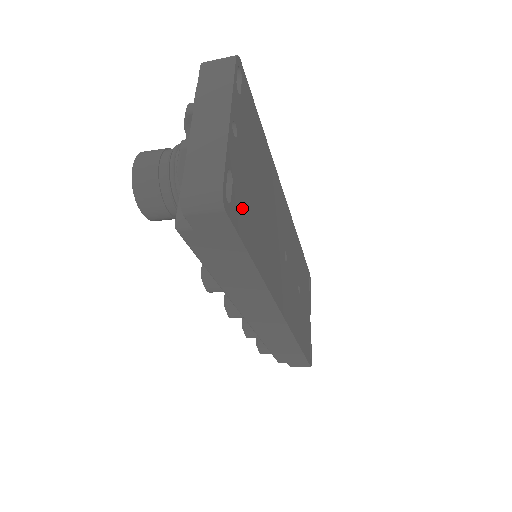
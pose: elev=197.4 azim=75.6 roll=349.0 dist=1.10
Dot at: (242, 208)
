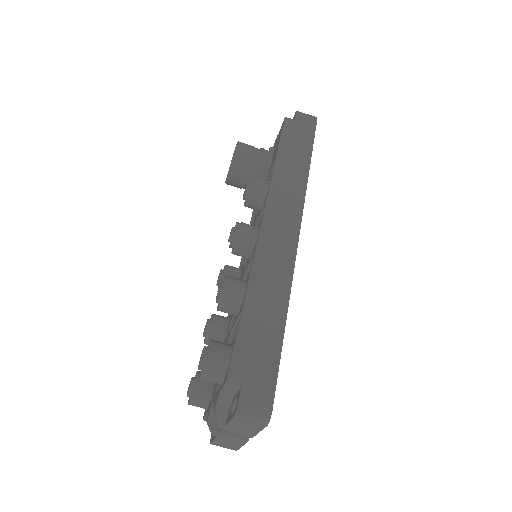
Dot at: occluded
